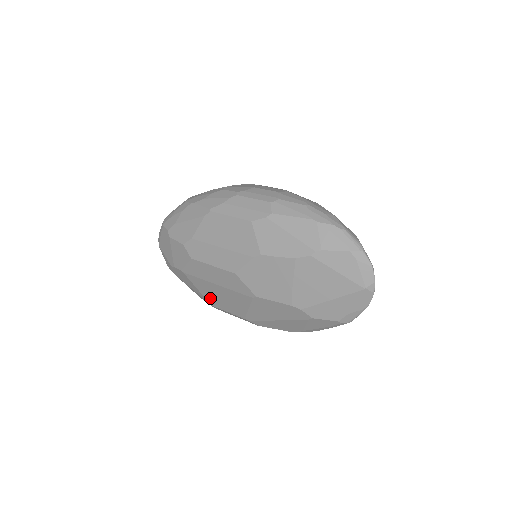
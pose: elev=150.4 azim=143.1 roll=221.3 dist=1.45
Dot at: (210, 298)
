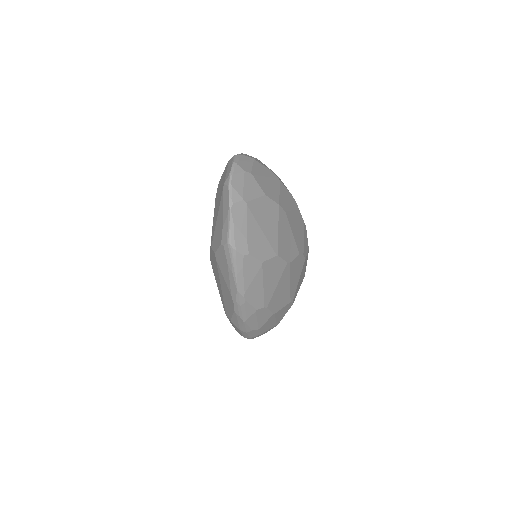
Dot at: occluded
